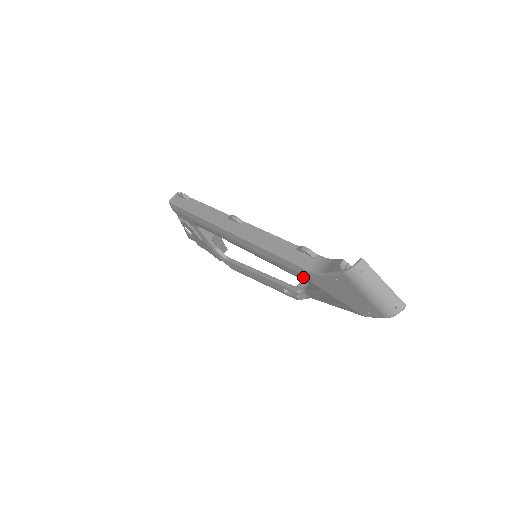
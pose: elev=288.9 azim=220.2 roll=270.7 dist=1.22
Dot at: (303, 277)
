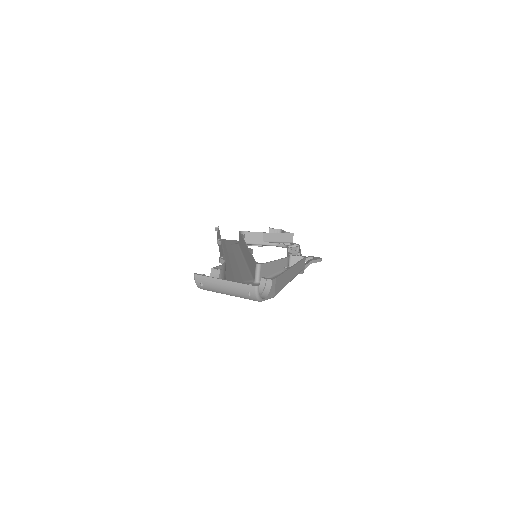
Dot at: (239, 280)
